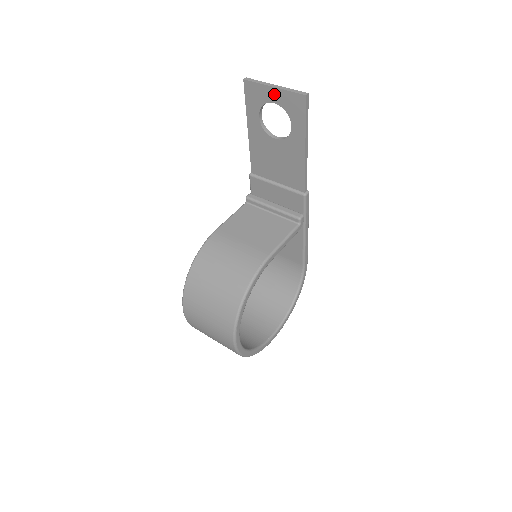
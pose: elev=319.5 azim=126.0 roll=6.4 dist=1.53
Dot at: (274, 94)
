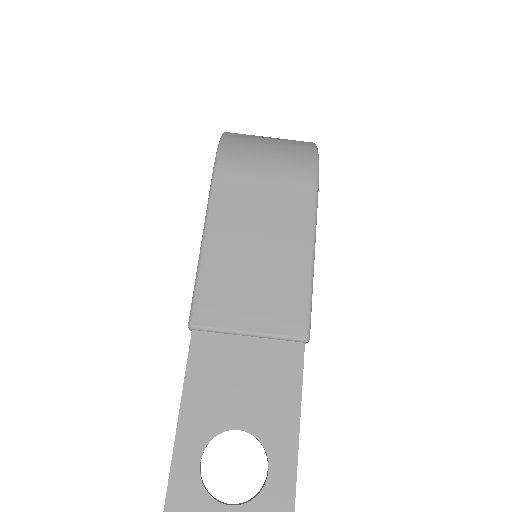
Dot at: out of frame
